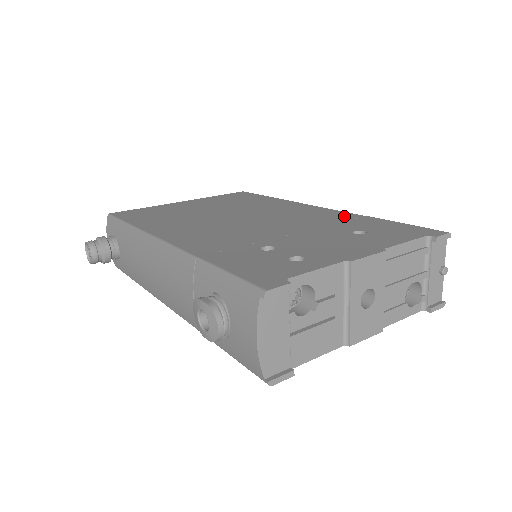
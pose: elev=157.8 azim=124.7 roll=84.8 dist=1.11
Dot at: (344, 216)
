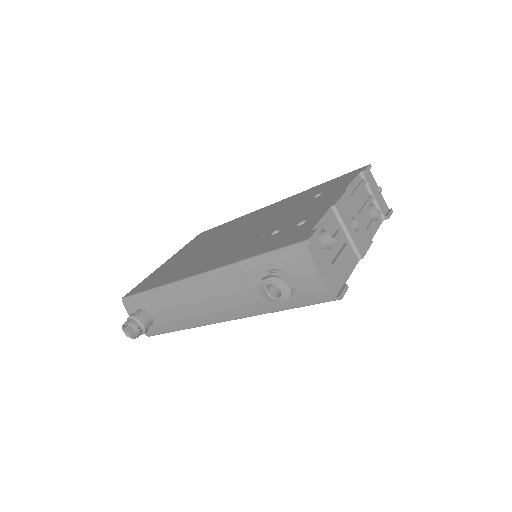
Dot at: (295, 197)
